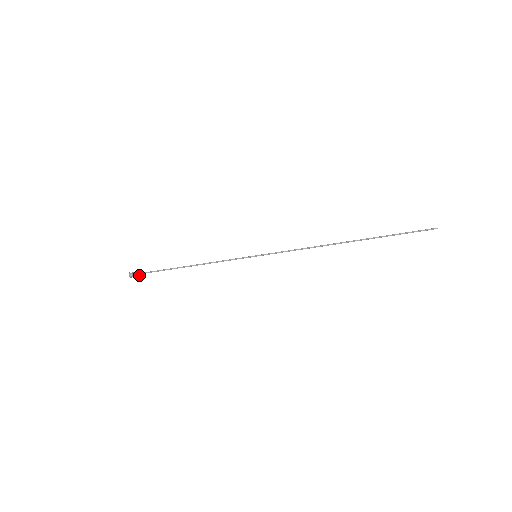
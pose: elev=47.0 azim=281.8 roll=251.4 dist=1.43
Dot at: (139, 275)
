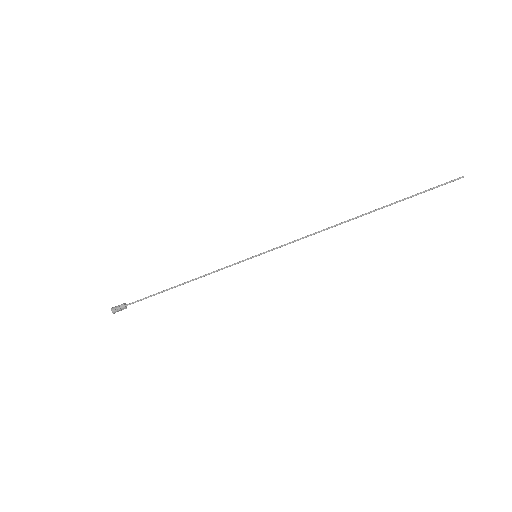
Dot at: (123, 309)
